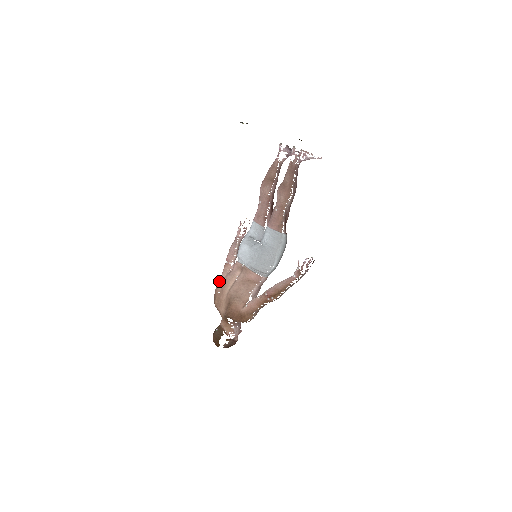
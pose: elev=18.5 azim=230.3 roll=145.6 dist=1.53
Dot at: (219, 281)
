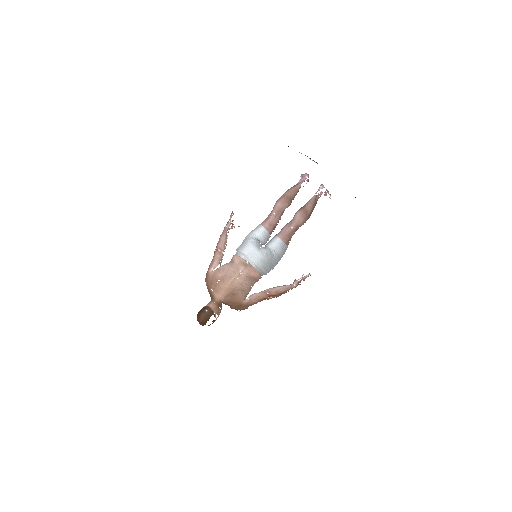
Dot at: (213, 267)
